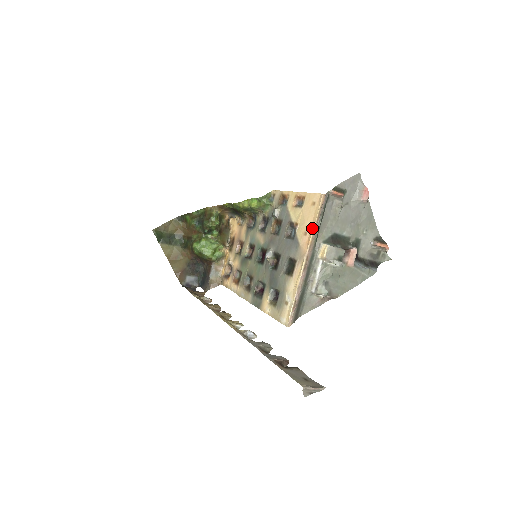
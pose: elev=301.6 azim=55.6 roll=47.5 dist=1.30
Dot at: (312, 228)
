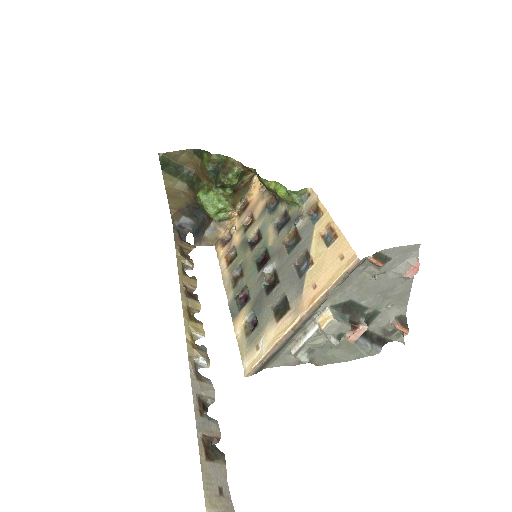
Dot at: (324, 288)
